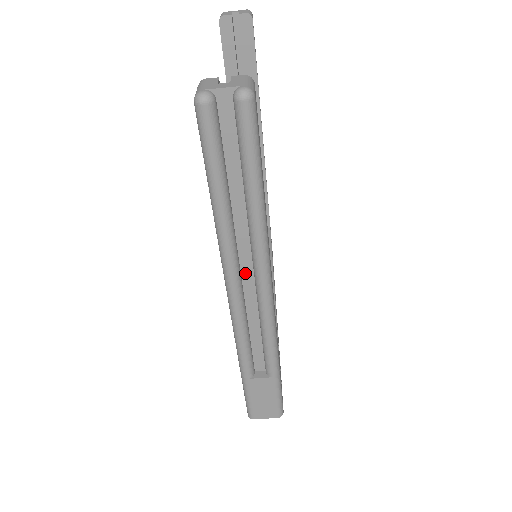
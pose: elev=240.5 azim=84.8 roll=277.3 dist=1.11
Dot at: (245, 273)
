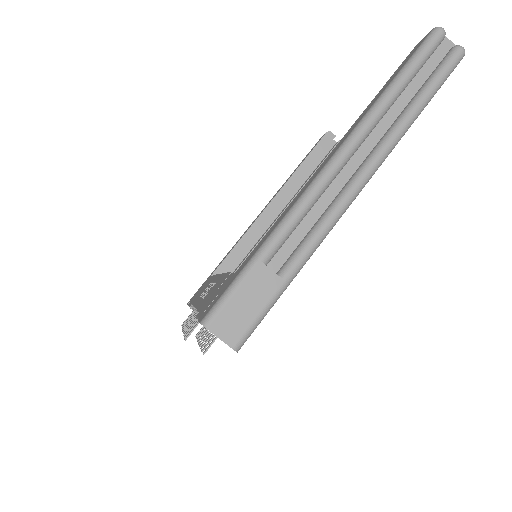
Dot at: (356, 157)
